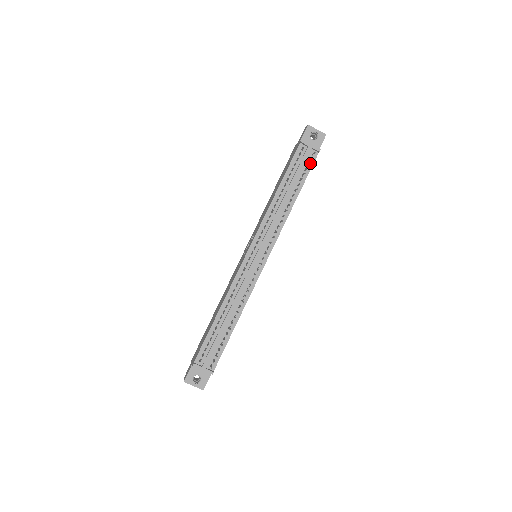
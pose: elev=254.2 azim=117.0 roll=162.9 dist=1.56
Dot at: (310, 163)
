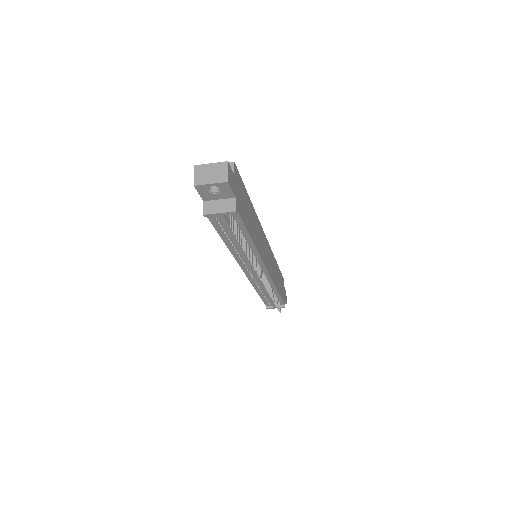
Dot at: (236, 219)
